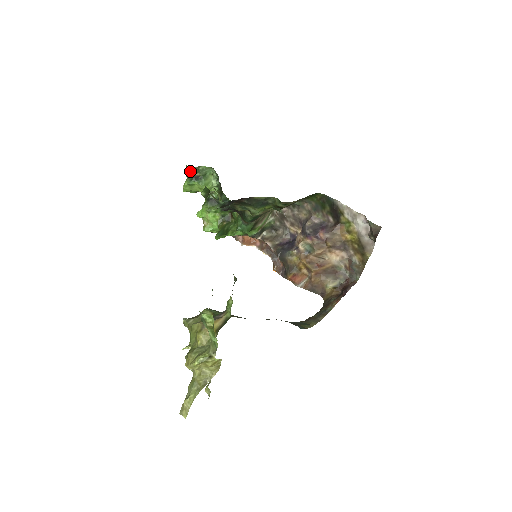
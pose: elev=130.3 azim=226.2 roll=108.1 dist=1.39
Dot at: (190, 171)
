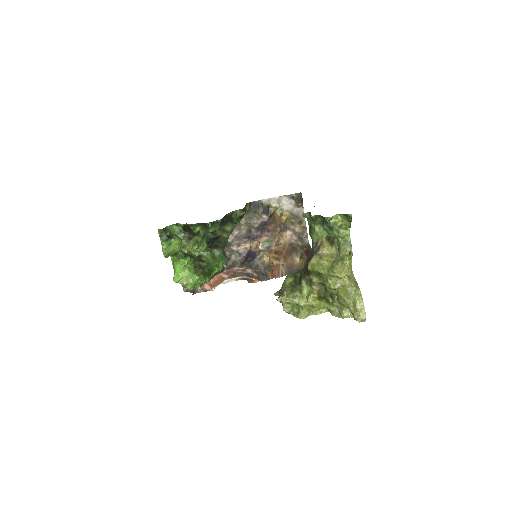
Dot at: (162, 234)
